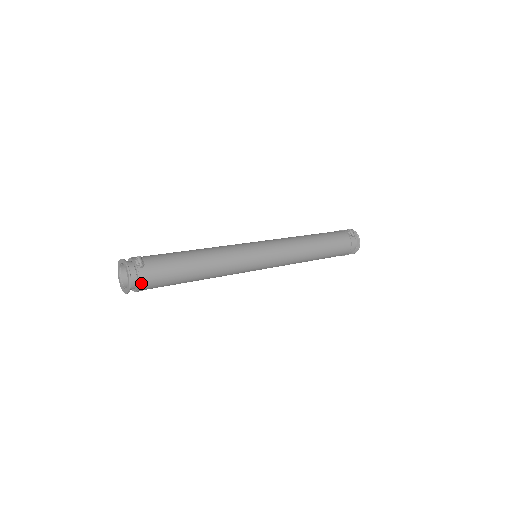
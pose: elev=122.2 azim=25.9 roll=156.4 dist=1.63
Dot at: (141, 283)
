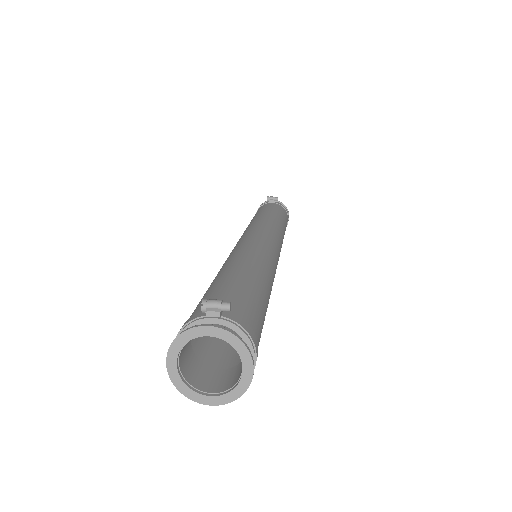
Dot at: (253, 340)
